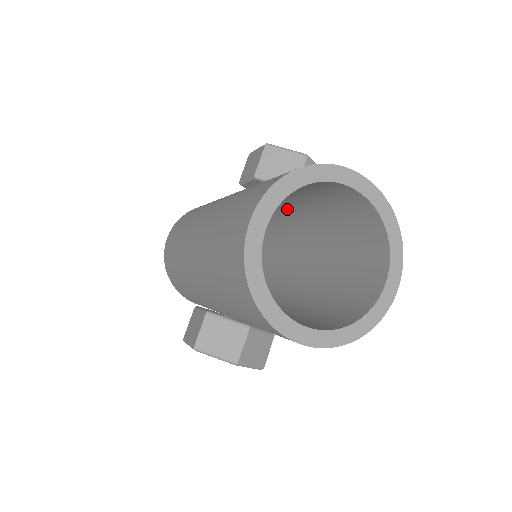
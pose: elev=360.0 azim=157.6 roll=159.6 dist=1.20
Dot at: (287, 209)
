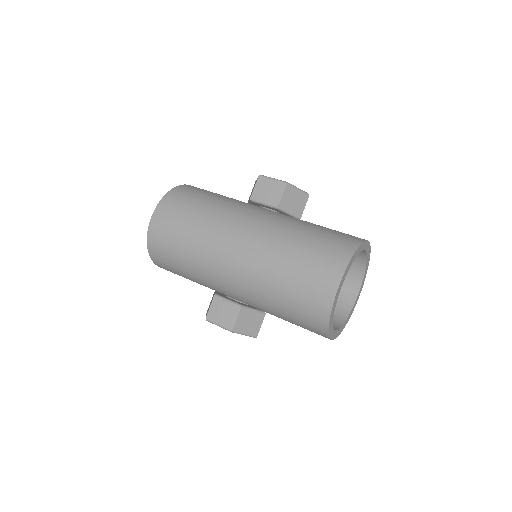
Dot at: occluded
